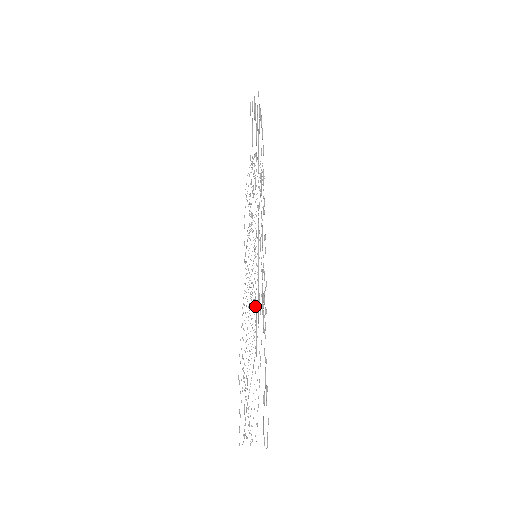
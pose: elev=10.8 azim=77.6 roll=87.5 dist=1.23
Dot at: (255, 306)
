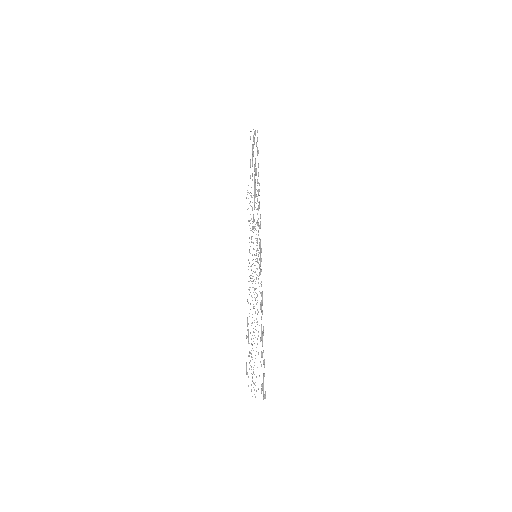
Dot at: occluded
